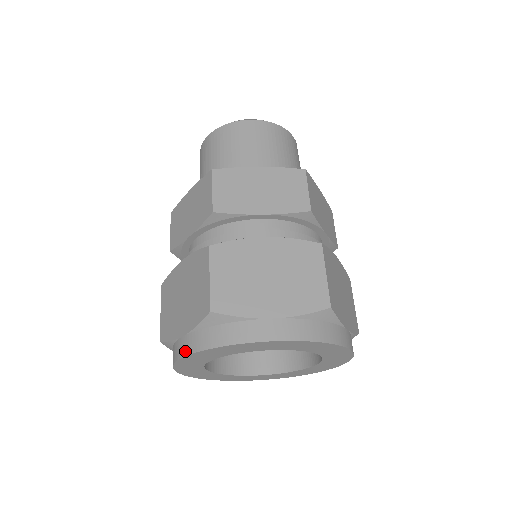
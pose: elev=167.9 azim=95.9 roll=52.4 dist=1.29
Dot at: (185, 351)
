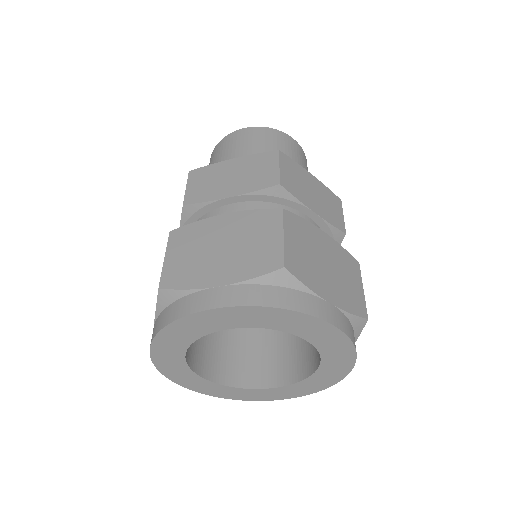
Dot at: (151, 341)
